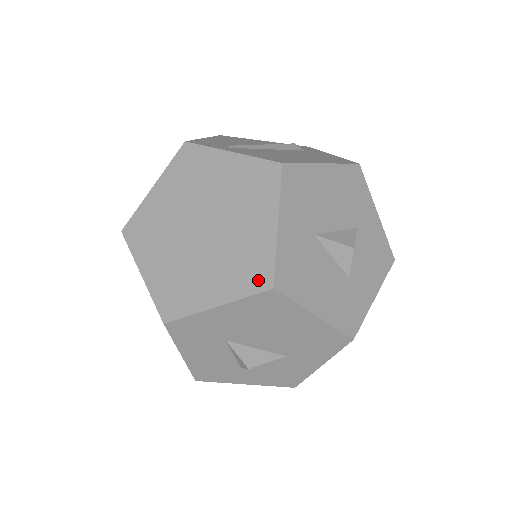
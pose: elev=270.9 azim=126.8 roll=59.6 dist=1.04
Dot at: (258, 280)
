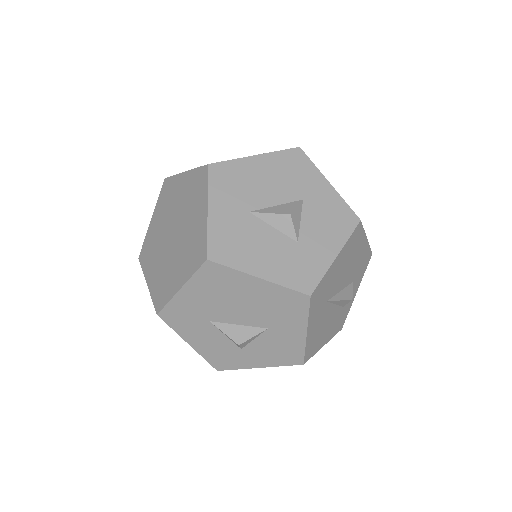
Dot at: (199, 257)
